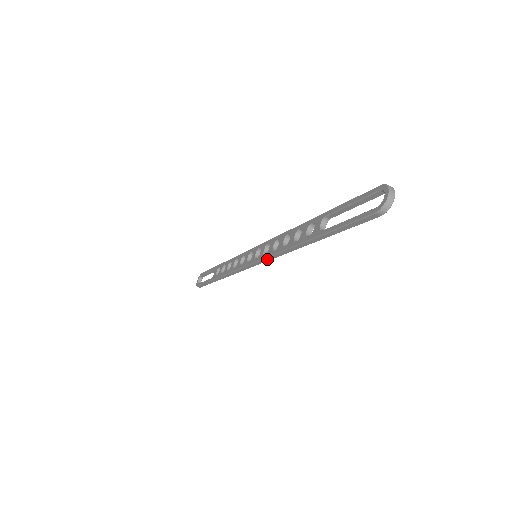
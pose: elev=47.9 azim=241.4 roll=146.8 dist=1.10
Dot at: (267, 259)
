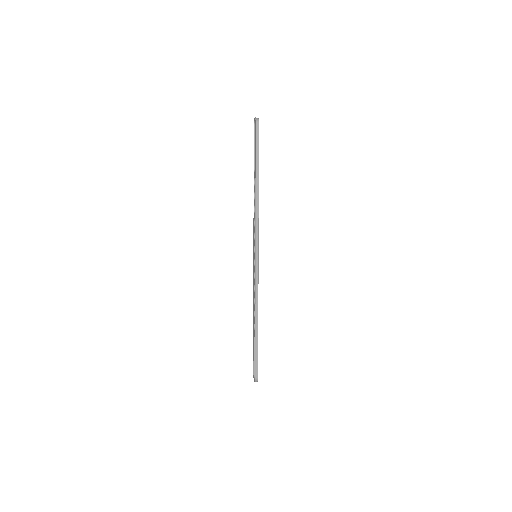
Dot at: occluded
